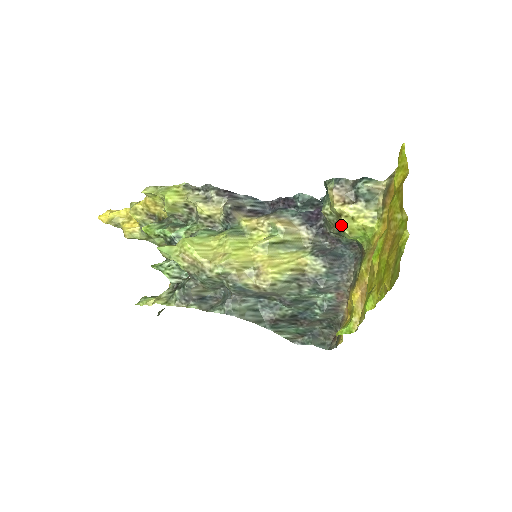
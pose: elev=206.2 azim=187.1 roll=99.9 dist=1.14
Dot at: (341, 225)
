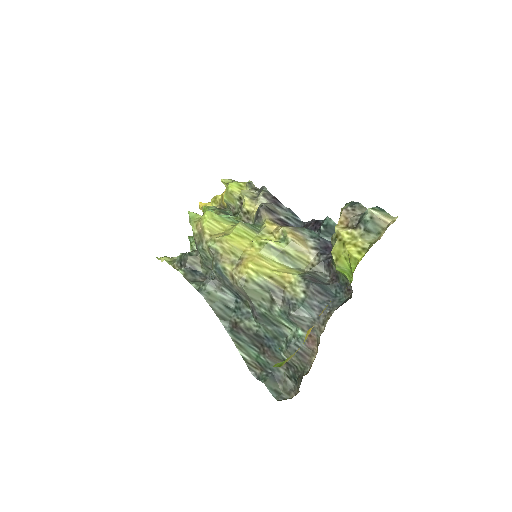
Dot at: occluded
